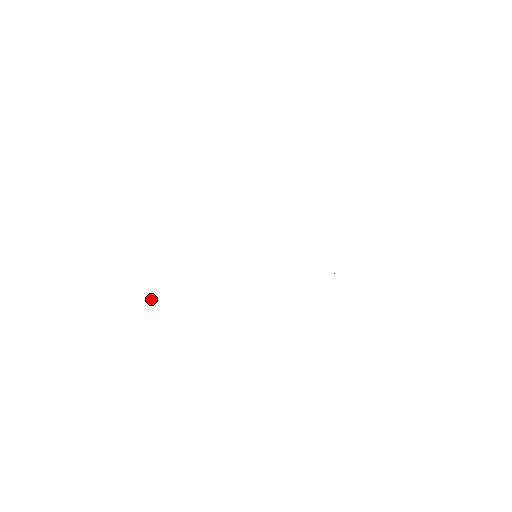
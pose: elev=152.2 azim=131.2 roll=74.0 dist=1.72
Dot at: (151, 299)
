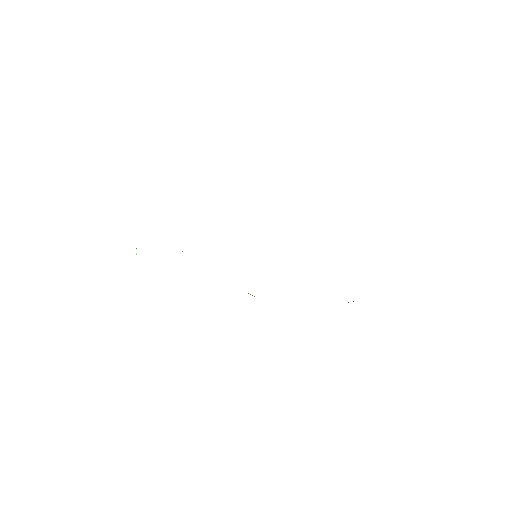
Dot at: occluded
